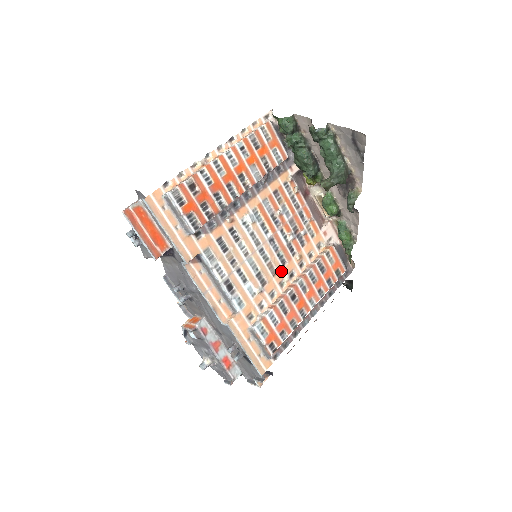
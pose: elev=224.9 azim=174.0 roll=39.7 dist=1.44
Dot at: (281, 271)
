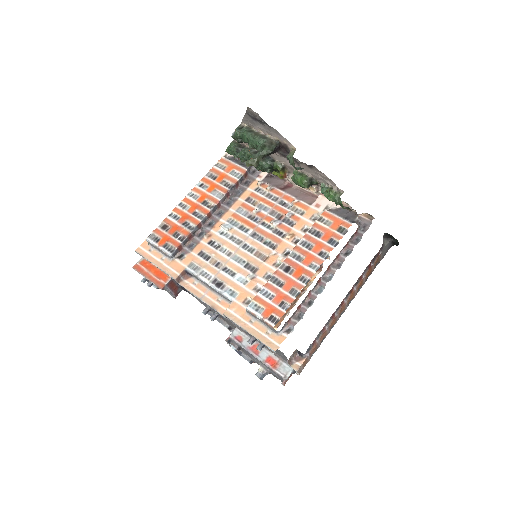
Dot at: (272, 254)
